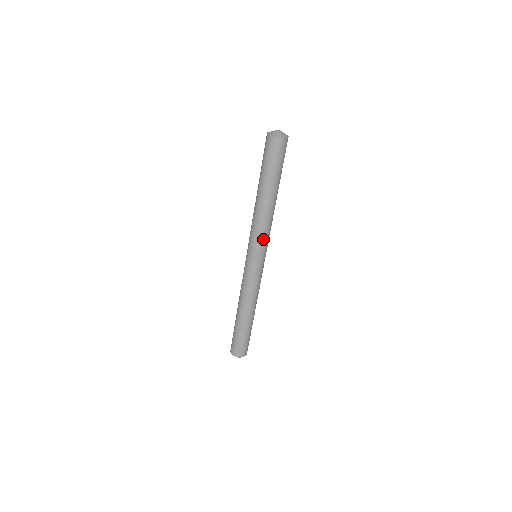
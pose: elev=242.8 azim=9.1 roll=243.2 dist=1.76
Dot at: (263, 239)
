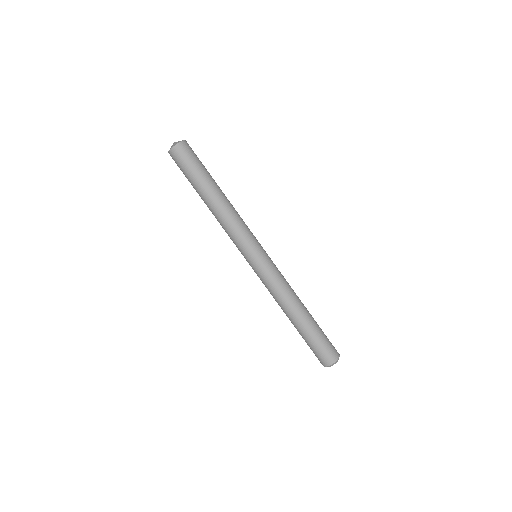
Dot at: (239, 238)
